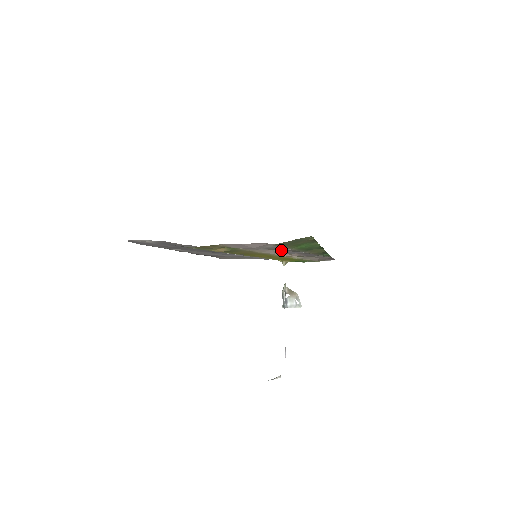
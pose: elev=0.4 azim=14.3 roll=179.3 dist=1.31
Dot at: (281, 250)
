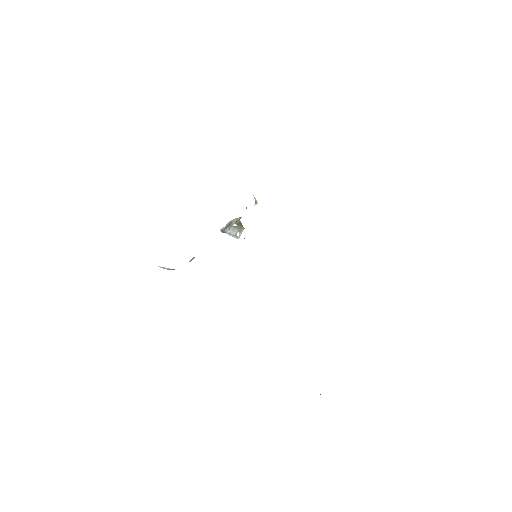
Dot at: occluded
